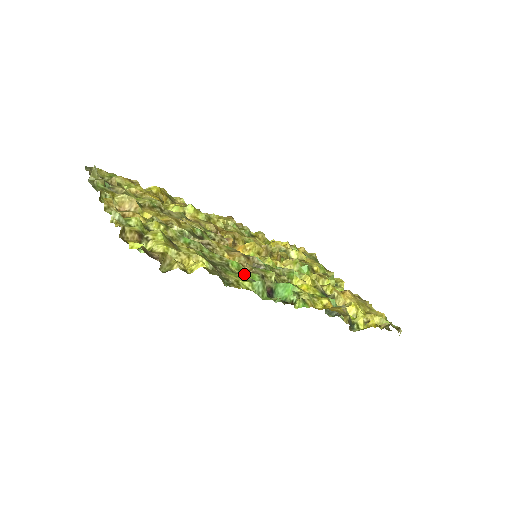
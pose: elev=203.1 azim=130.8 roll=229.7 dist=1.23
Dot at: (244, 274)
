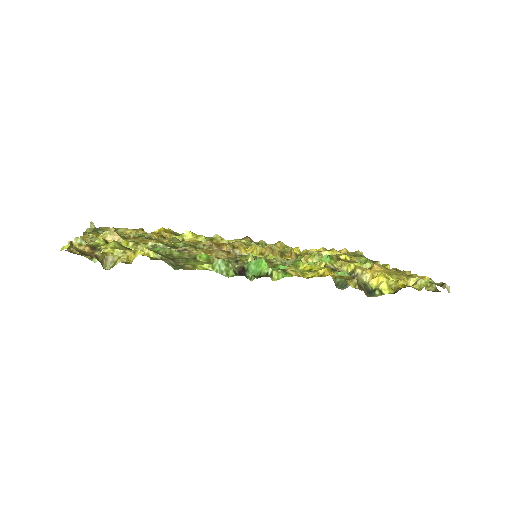
Dot at: occluded
